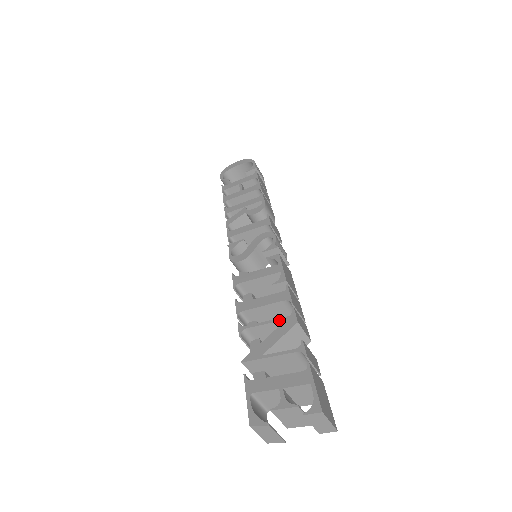
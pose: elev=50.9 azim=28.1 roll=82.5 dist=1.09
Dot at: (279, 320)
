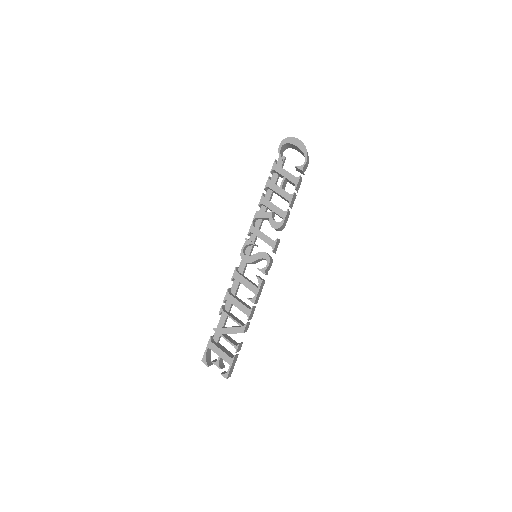
Dot at: (238, 324)
